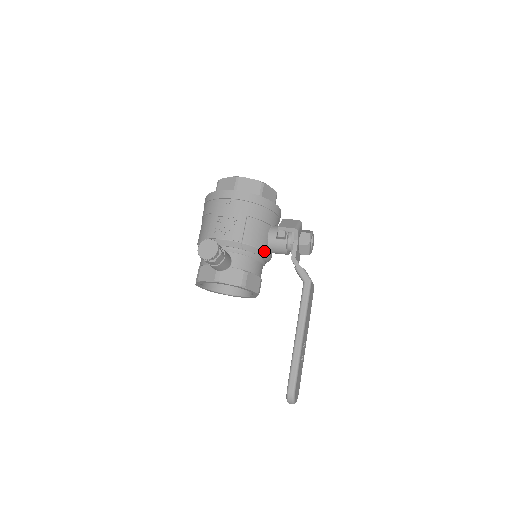
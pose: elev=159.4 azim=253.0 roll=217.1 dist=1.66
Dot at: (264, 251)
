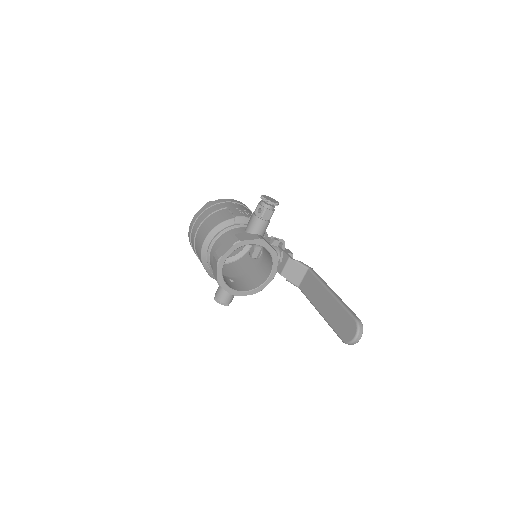
Dot at: occluded
